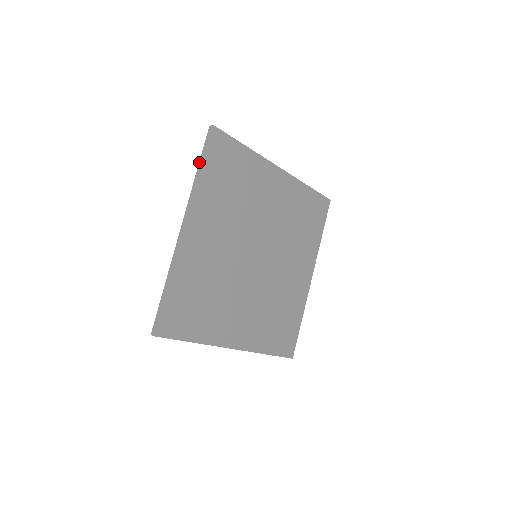
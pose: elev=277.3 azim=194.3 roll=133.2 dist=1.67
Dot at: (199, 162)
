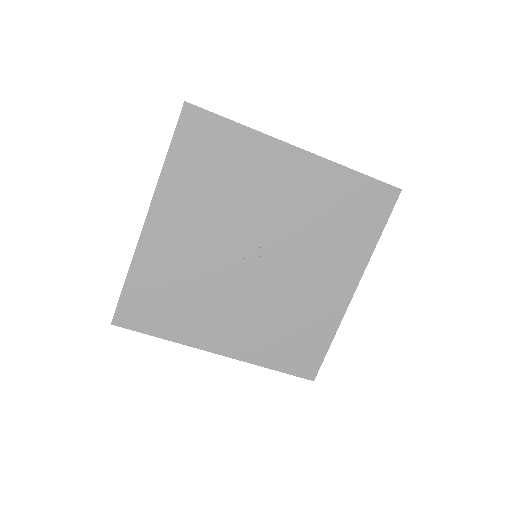
Dot at: occluded
